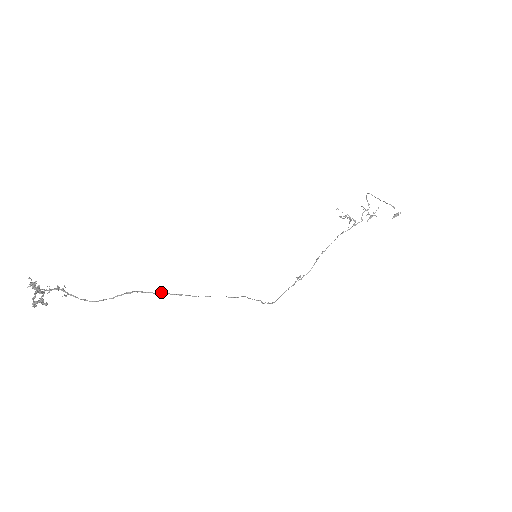
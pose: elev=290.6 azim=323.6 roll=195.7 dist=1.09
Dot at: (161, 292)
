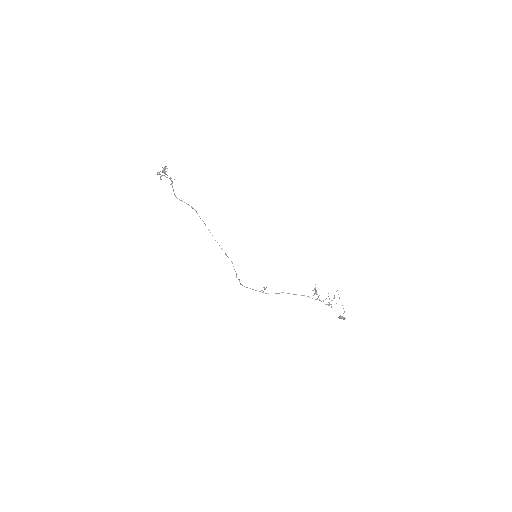
Dot at: (203, 221)
